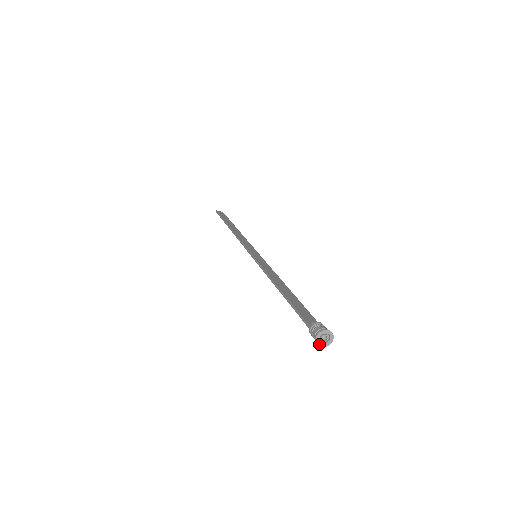
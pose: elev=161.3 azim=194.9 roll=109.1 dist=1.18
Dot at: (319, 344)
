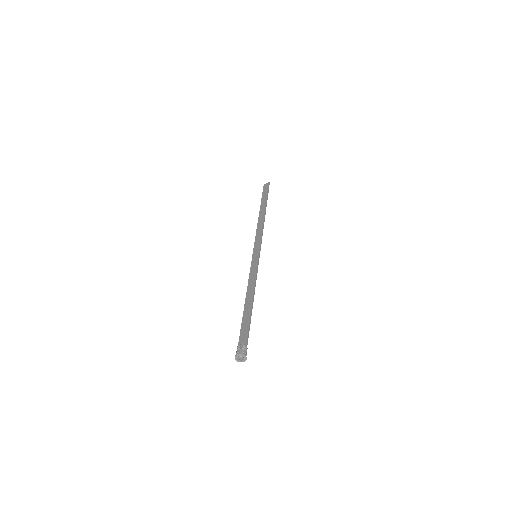
Dot at: (241, 361)
